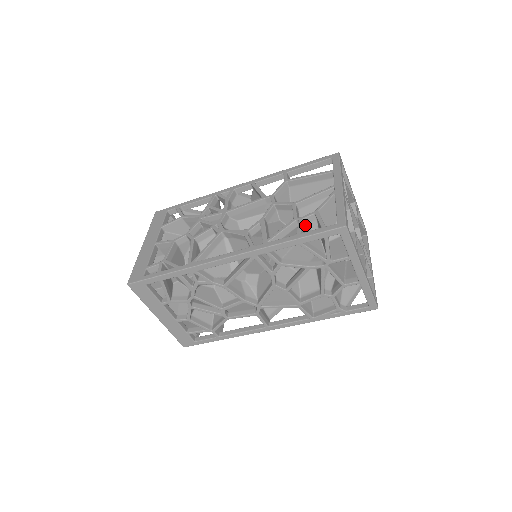
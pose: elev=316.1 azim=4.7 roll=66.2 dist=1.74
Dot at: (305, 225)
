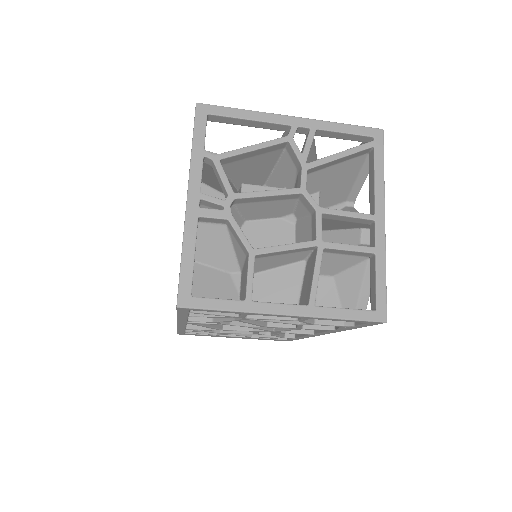
Dot at: occluded
